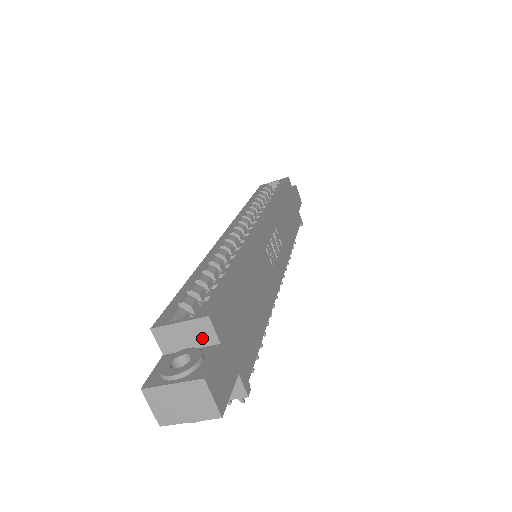
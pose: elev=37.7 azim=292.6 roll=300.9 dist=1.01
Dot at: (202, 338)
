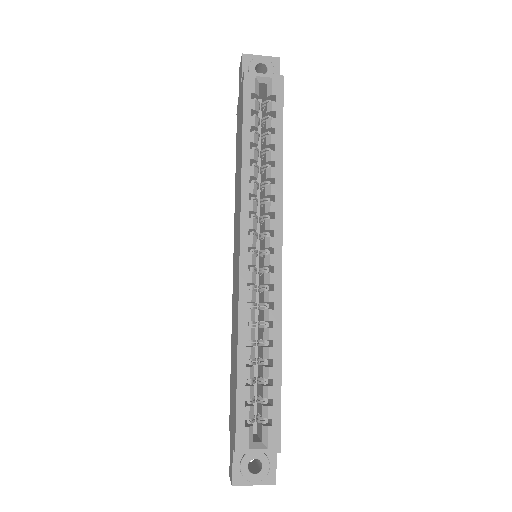
Dot at: occluded
